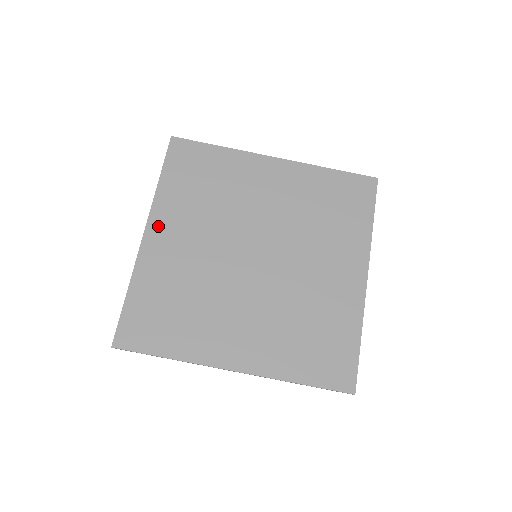
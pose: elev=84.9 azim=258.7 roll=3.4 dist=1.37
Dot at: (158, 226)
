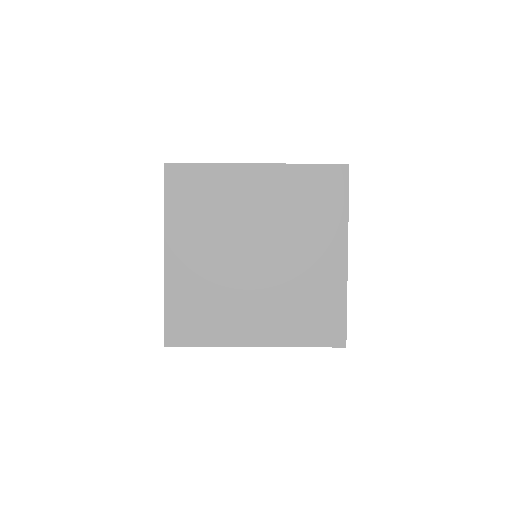
Dot at: (174, 247)
